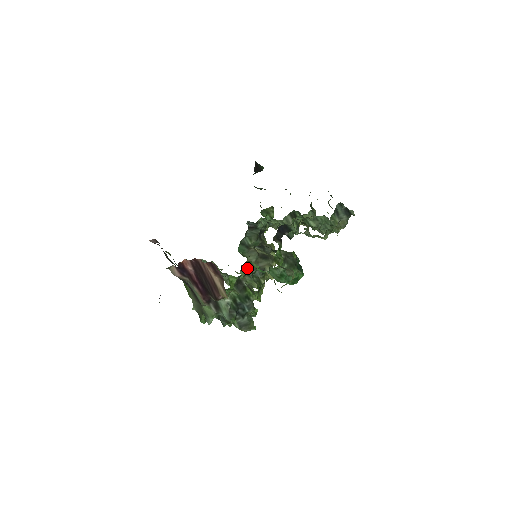
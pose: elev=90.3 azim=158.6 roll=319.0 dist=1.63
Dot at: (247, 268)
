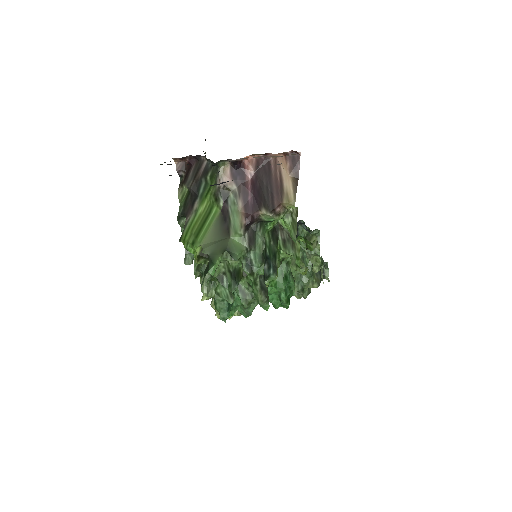
Dot at: occluded
